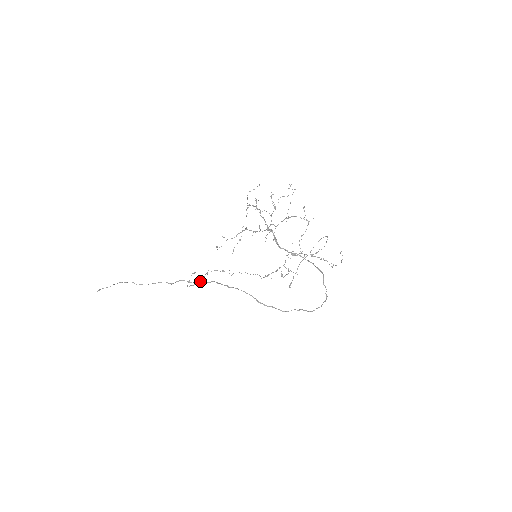
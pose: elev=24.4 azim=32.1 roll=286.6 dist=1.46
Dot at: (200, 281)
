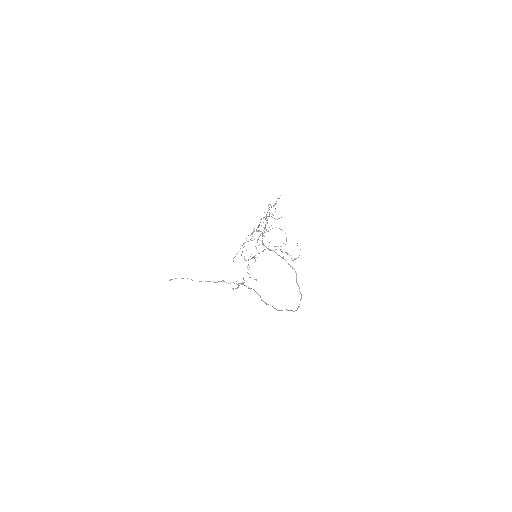
Dot at: (233, 282)
